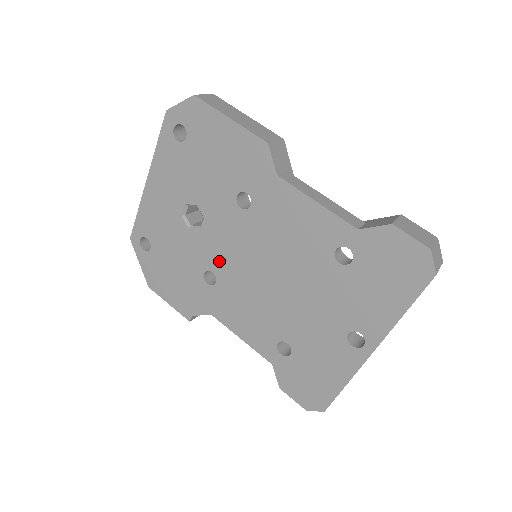
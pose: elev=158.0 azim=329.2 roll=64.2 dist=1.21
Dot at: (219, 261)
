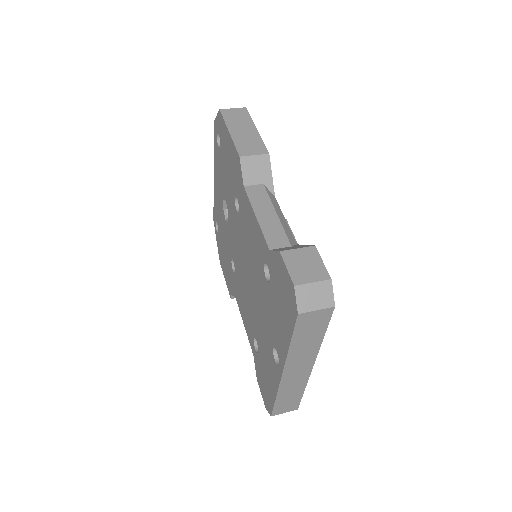
Dot at: (234, 253)
